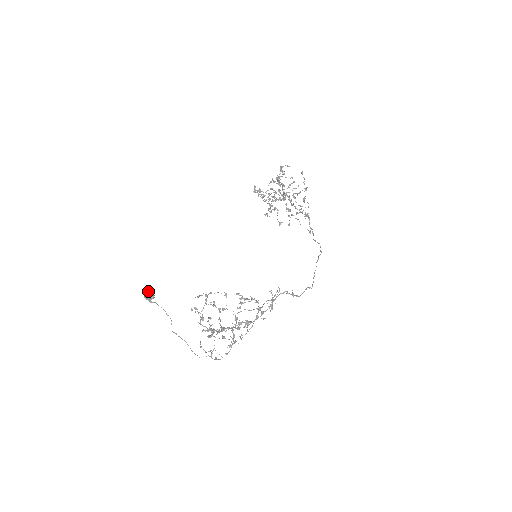
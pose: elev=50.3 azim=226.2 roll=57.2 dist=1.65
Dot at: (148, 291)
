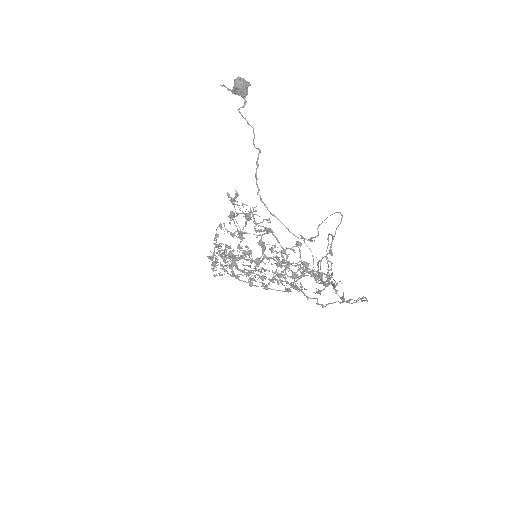
Dot at: (244, 81)
